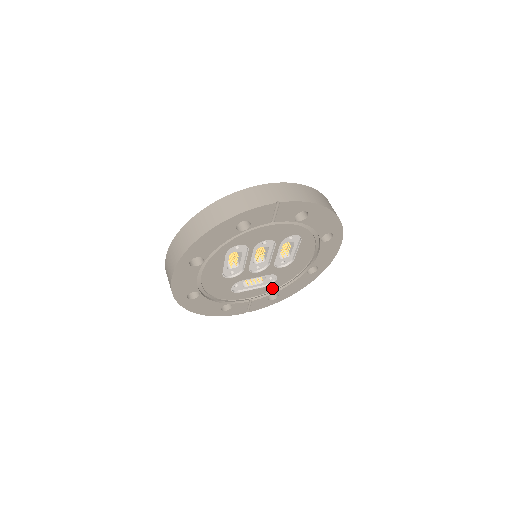
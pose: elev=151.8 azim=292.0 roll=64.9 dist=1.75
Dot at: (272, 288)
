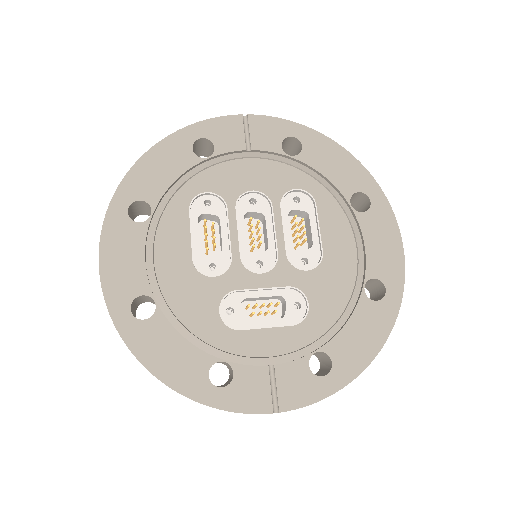
Dot at: (309, 336)
